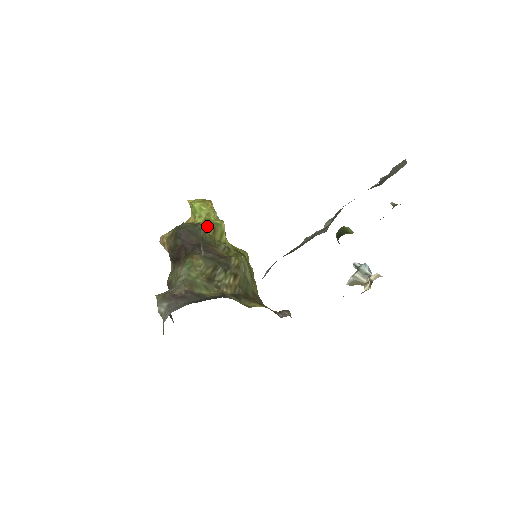
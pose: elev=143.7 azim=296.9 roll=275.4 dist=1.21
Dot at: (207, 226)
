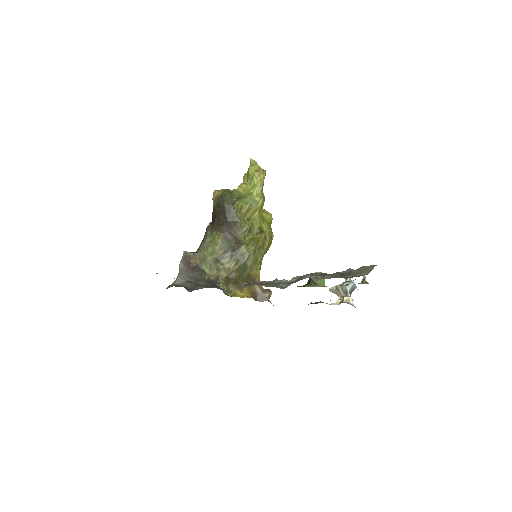
Dot at: (245, 202)
